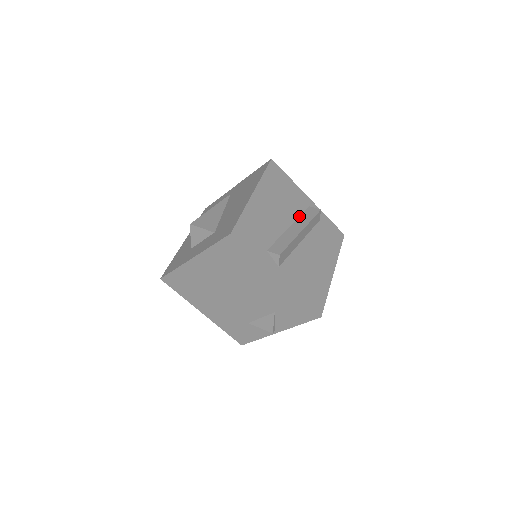
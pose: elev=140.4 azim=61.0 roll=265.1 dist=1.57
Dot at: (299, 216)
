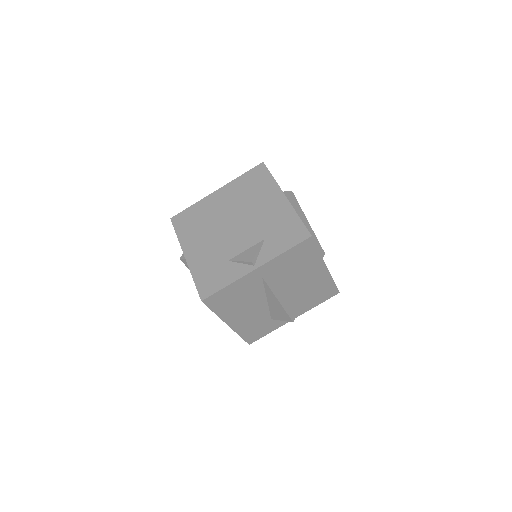
Dot at: occluded
